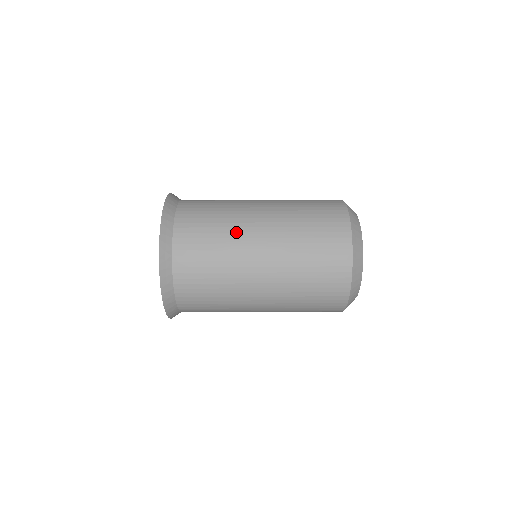
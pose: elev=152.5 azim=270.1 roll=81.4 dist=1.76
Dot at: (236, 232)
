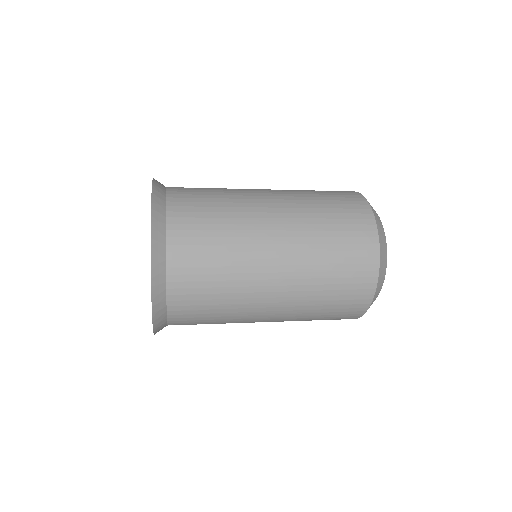
Dot at: (244, 212)
